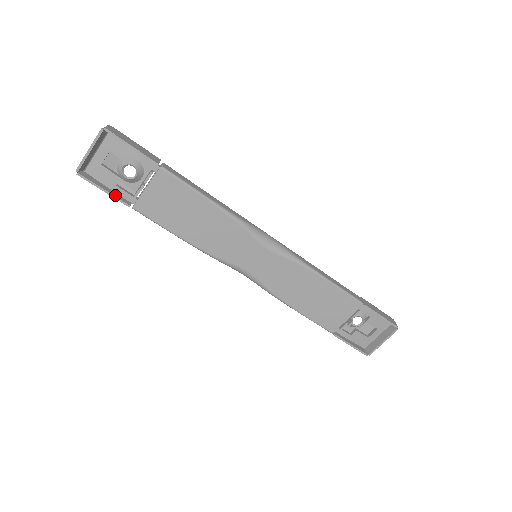
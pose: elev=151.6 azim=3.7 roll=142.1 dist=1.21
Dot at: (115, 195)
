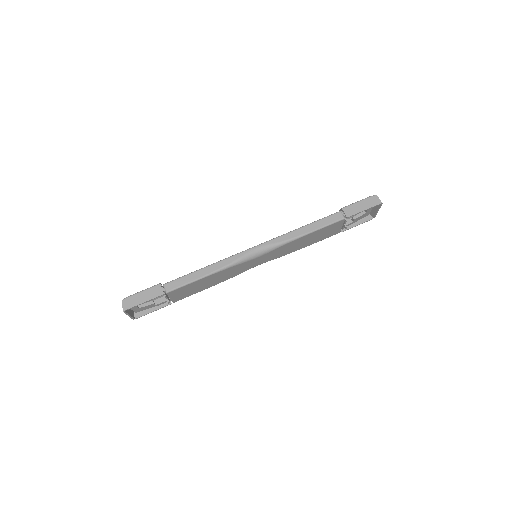
Dot at: (160, 307)
